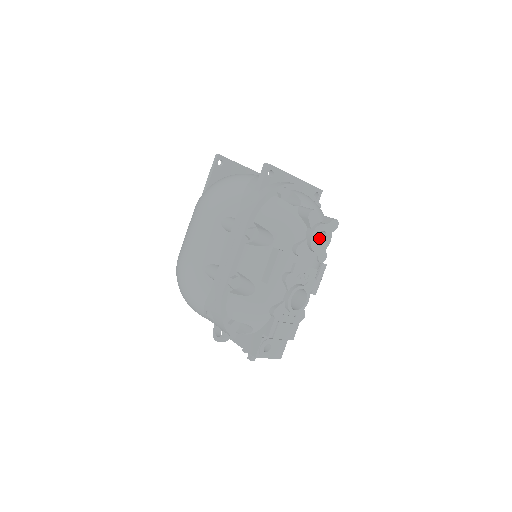
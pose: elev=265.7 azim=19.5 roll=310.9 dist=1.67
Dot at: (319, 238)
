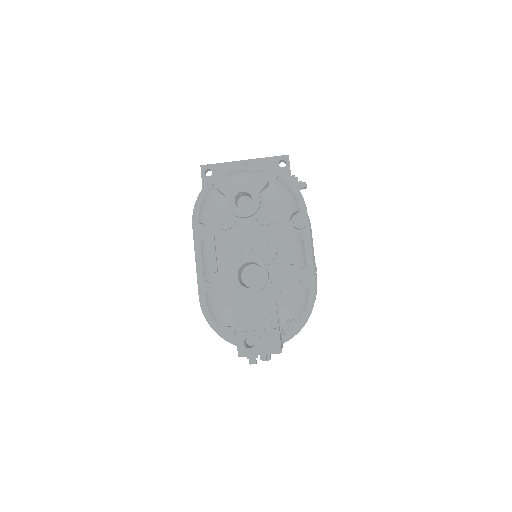
Dot at: occluded
